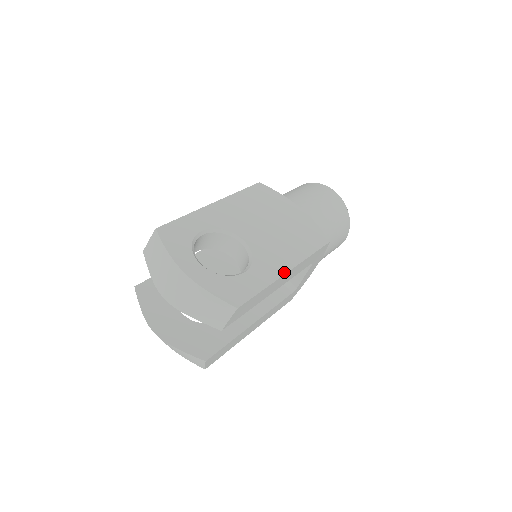
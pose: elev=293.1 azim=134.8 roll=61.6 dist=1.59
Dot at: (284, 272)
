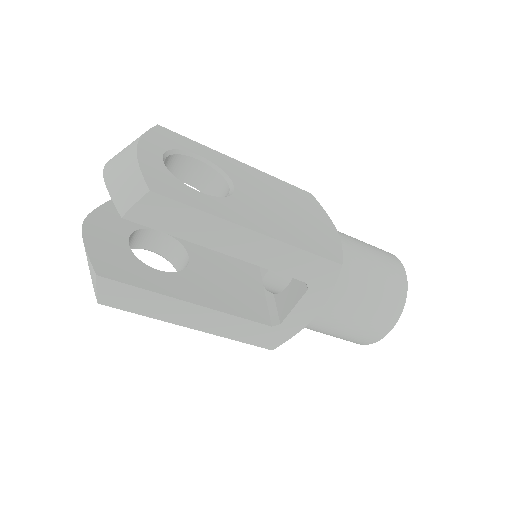
Dot at: (247, 226)
